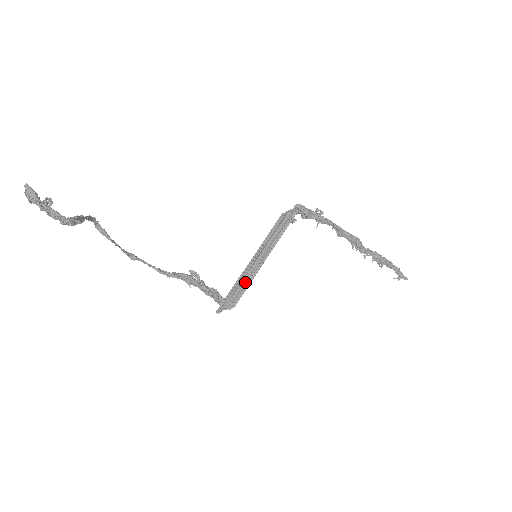
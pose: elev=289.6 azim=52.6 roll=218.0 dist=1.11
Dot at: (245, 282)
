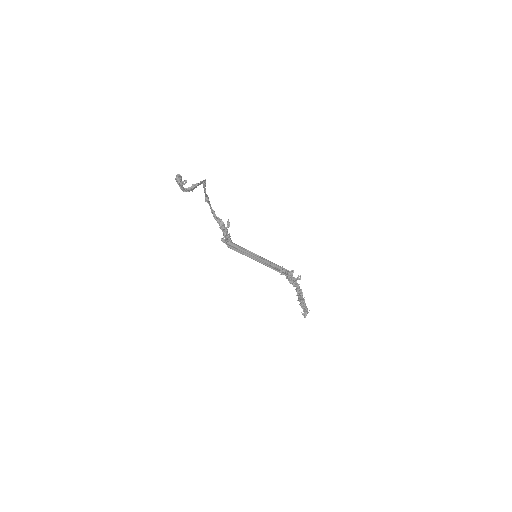
Dot at: occluded
